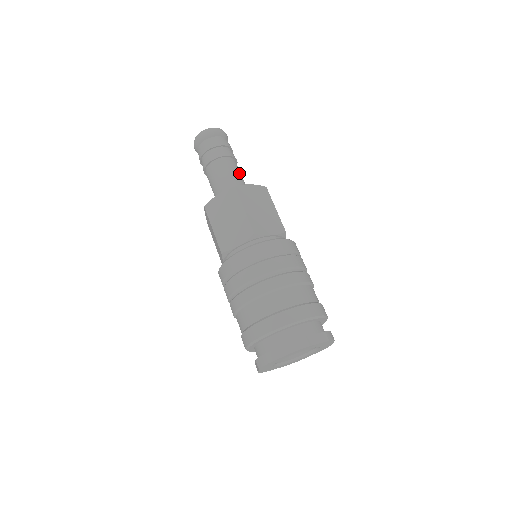
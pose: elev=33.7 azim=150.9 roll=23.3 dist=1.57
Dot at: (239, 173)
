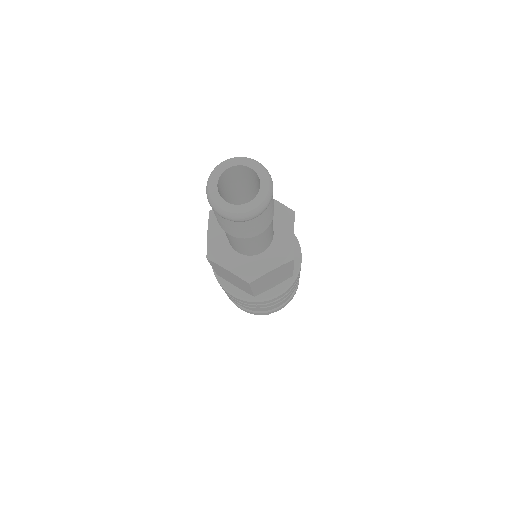
Dot at: occluded
